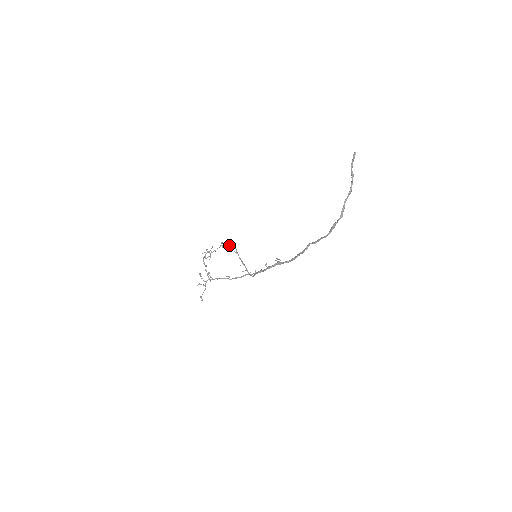
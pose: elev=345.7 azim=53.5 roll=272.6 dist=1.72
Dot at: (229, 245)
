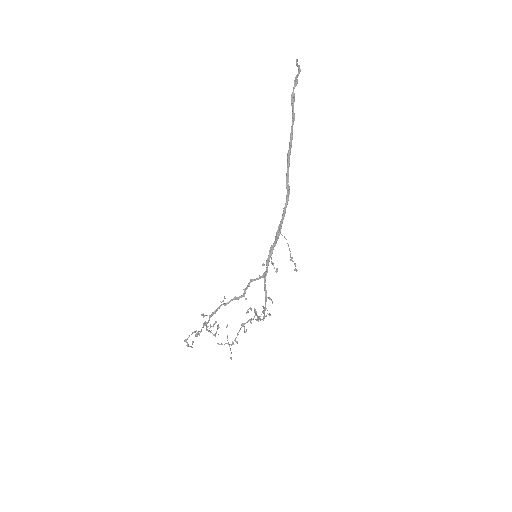
Dot at: (250, 319)
